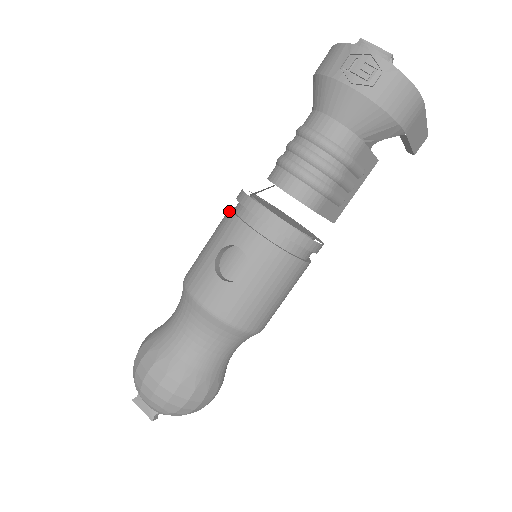
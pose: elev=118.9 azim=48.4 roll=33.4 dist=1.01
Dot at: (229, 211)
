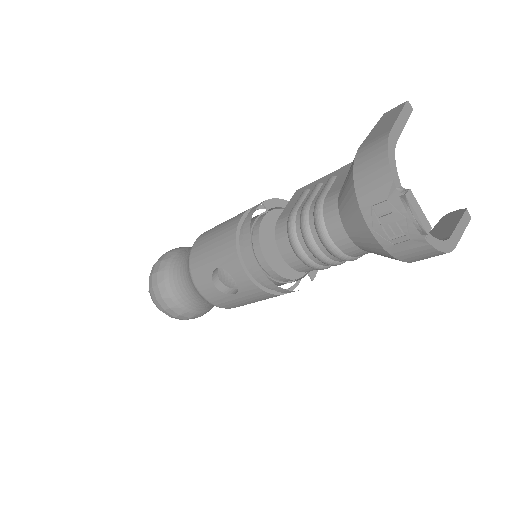
Dot at: (234, 235)
